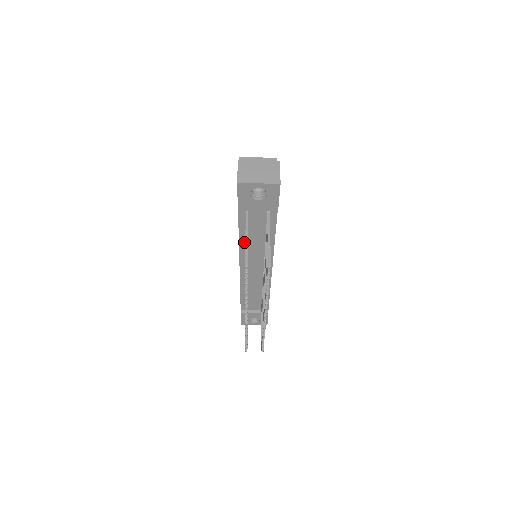
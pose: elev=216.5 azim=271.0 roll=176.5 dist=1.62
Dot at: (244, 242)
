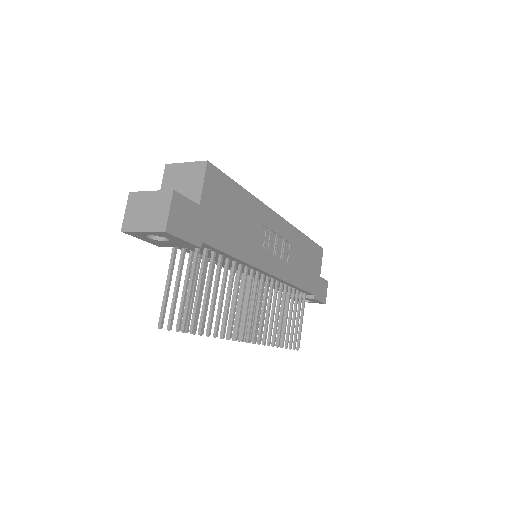
Dot at: occluded
